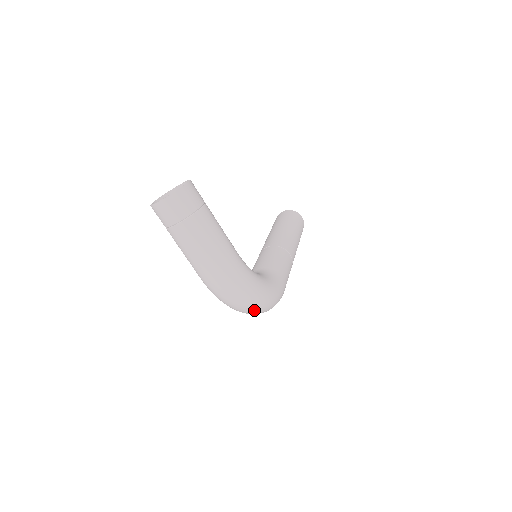
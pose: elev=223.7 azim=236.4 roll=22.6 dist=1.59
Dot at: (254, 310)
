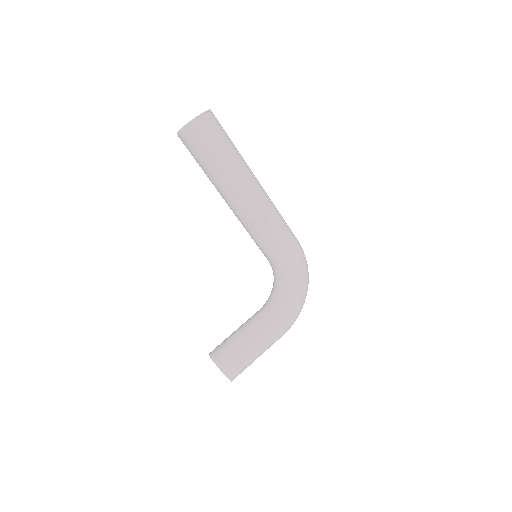
Dot at: occluded
